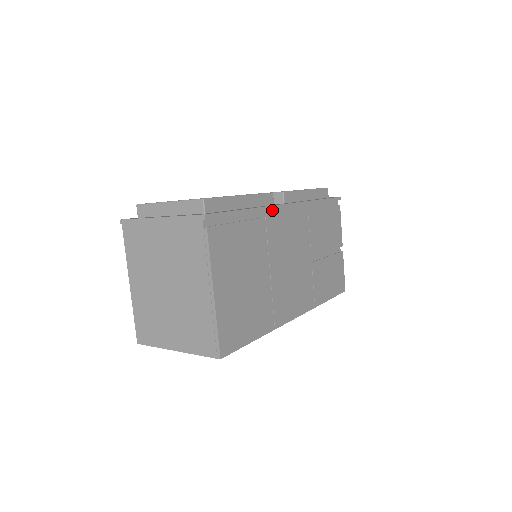
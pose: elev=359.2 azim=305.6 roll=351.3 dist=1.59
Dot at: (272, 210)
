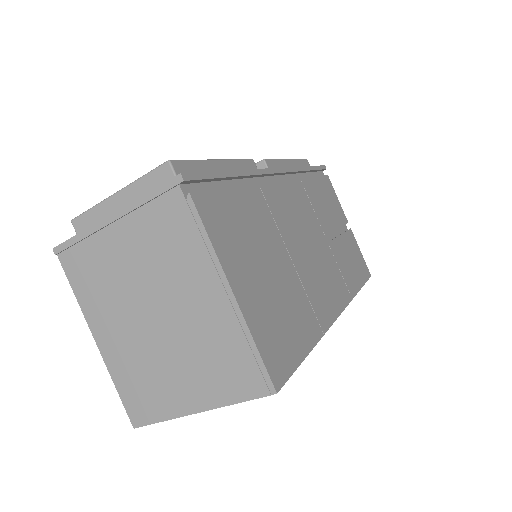
Dot at: (262, 177)
